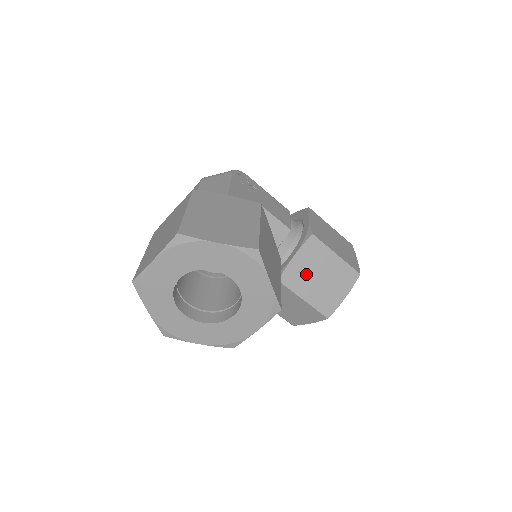
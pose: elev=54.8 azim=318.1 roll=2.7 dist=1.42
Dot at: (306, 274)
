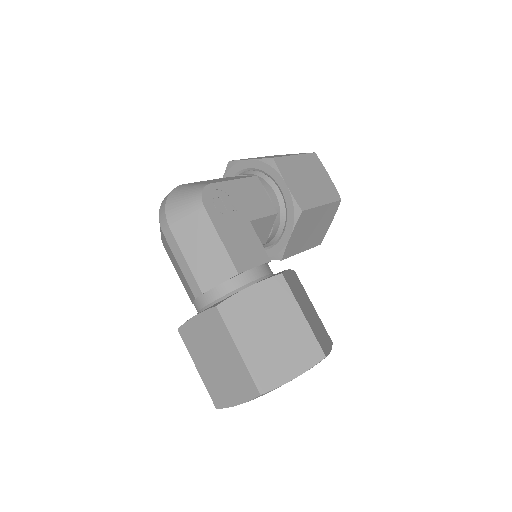
Dot at: (301, 238)
